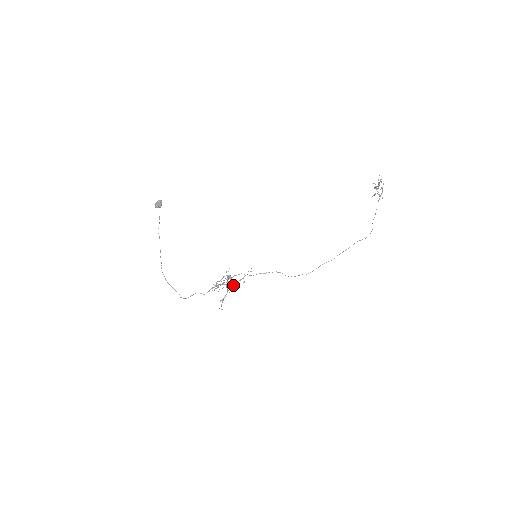
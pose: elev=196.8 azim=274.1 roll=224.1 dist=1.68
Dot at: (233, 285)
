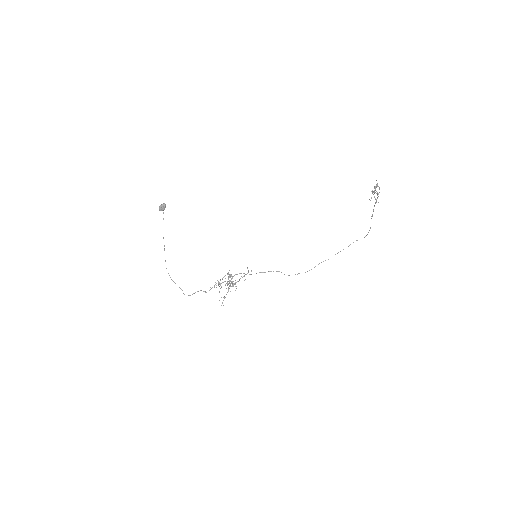
Dot at: (234, 283)
